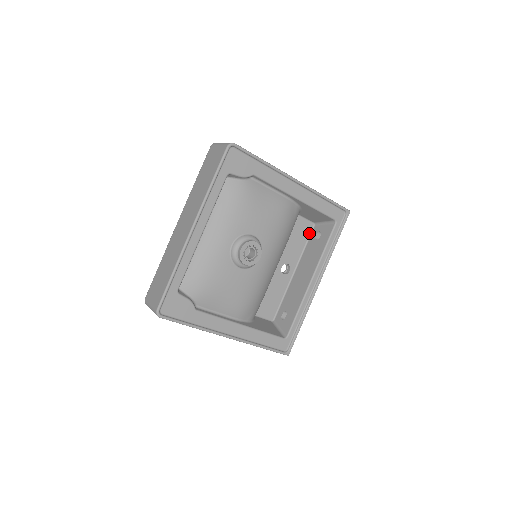
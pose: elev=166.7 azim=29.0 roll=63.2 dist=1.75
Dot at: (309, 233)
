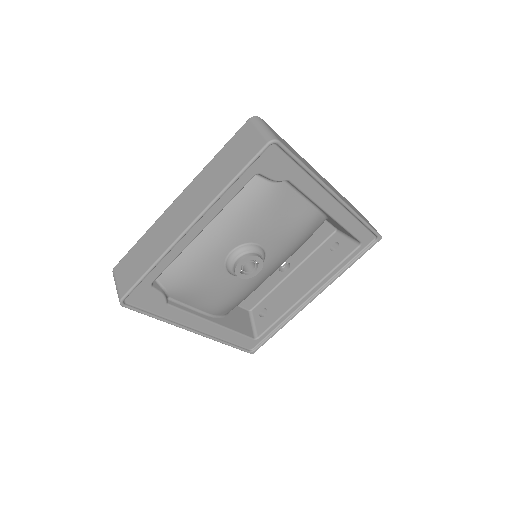
Dot at: (326, 237)
